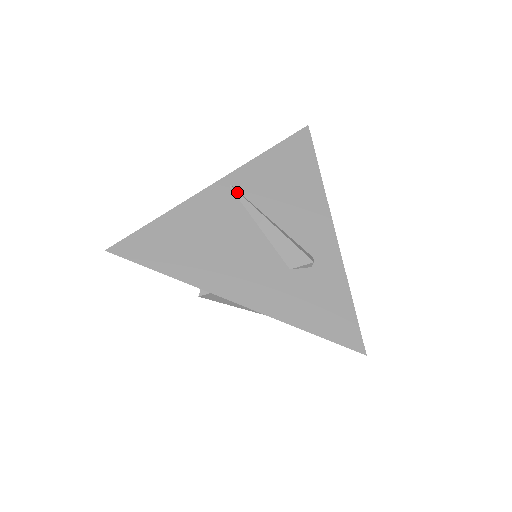
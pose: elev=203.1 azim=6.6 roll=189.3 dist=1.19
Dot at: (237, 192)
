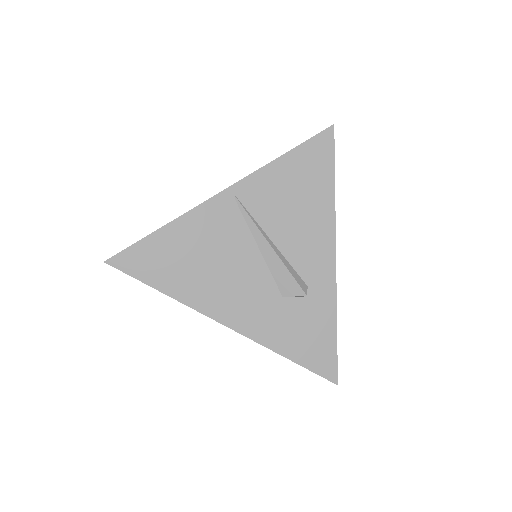
Dot at: (242, 207)
